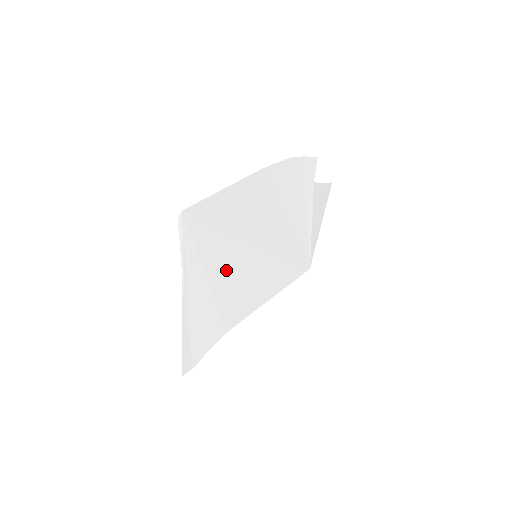
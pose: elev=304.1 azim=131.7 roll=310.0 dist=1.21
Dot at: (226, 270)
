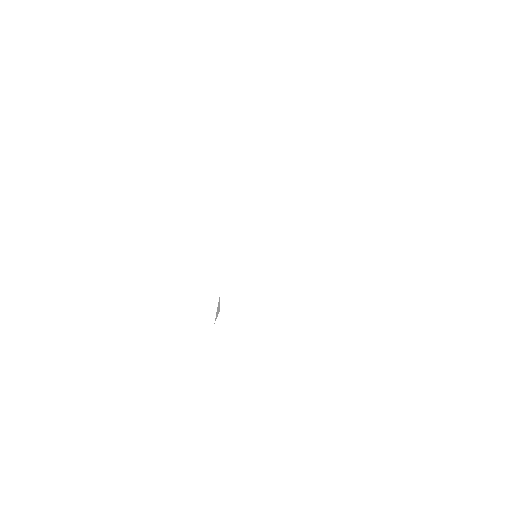
Dot at: occluded
